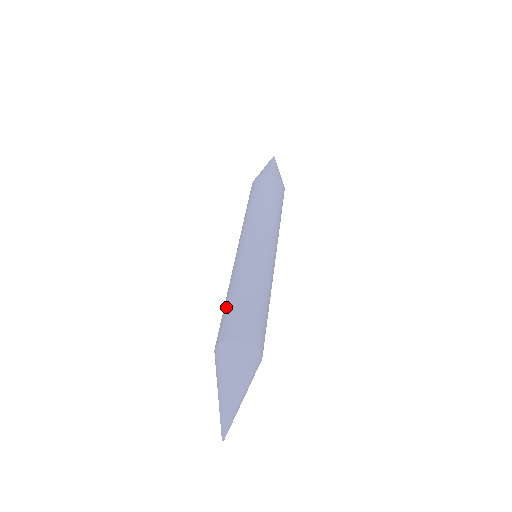
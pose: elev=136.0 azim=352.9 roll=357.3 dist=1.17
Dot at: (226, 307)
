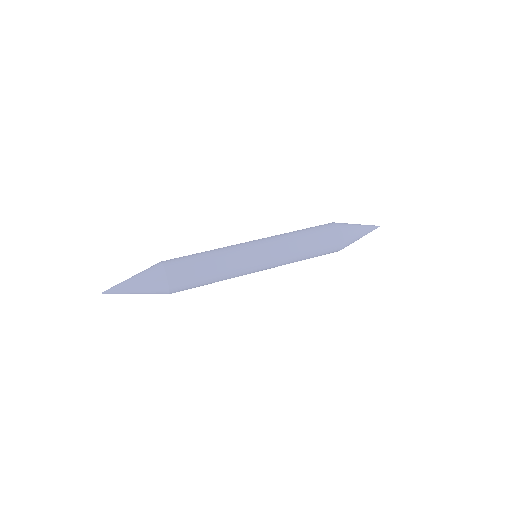
Dot at: occluded
